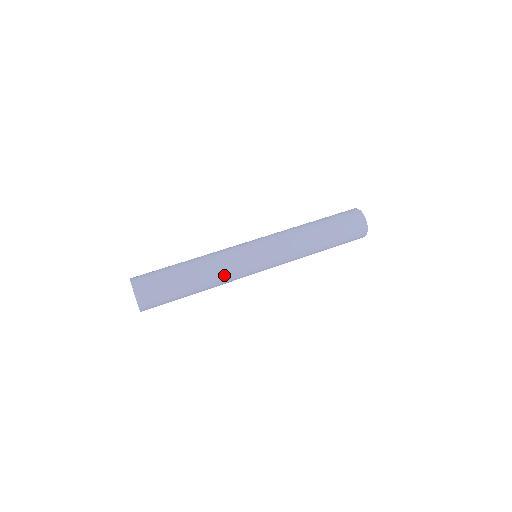
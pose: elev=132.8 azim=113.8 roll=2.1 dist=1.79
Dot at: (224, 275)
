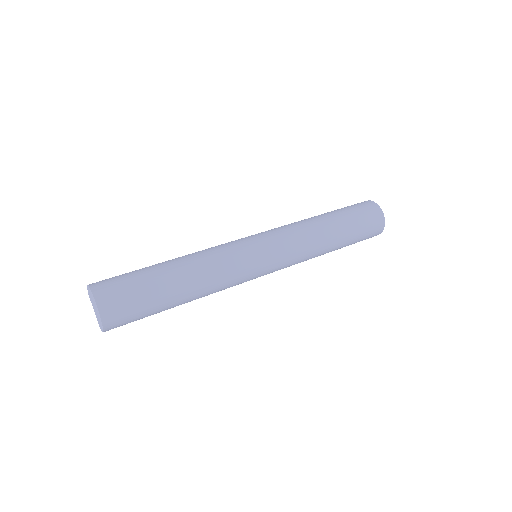
Dot at: (219, 288)
